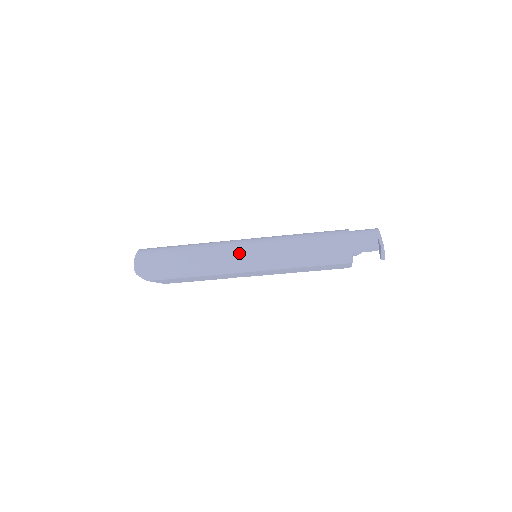
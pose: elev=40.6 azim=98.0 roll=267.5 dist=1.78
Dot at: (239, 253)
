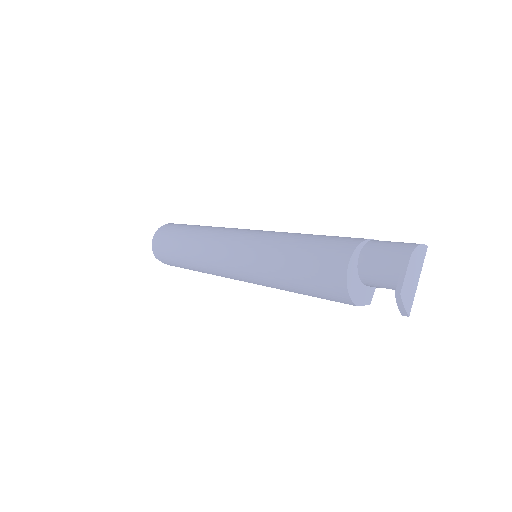
Dot at: (223, 257)
